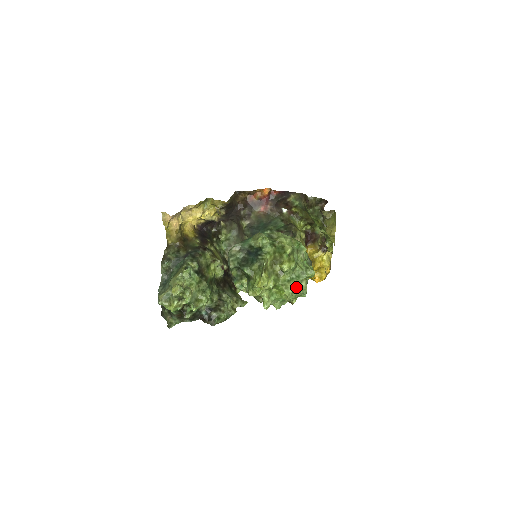
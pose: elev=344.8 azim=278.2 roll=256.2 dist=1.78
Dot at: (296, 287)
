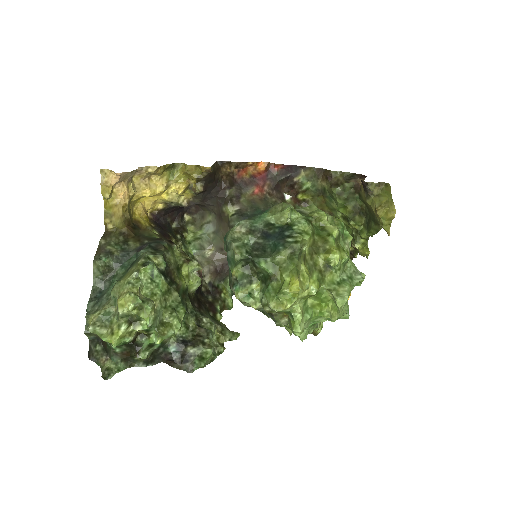
Dot at: occluded
